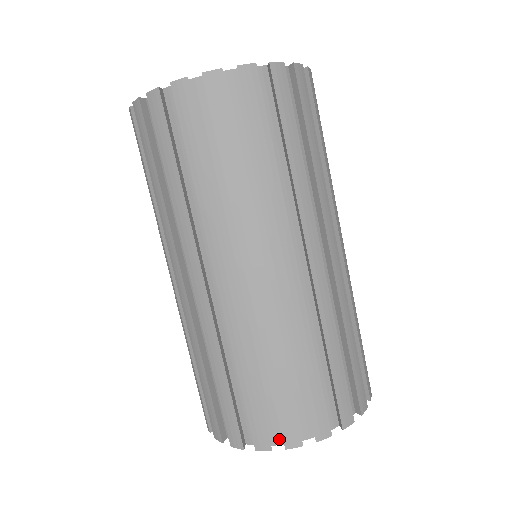
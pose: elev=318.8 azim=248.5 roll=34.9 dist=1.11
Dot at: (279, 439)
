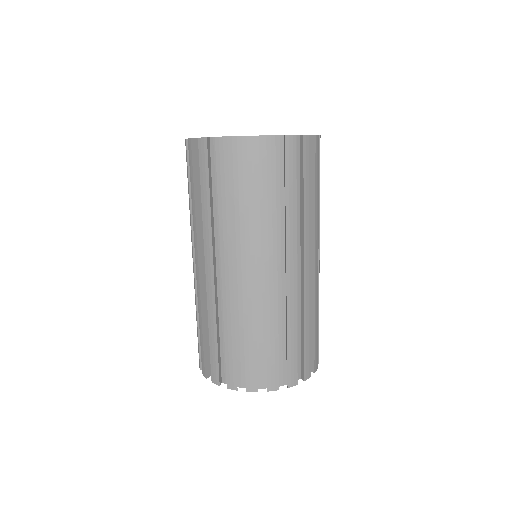
Dot at: occluded
